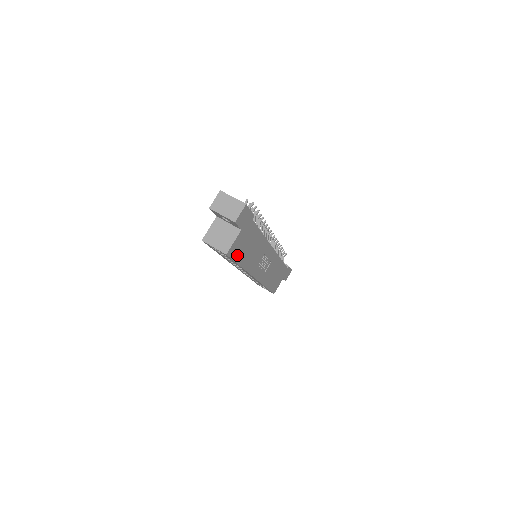
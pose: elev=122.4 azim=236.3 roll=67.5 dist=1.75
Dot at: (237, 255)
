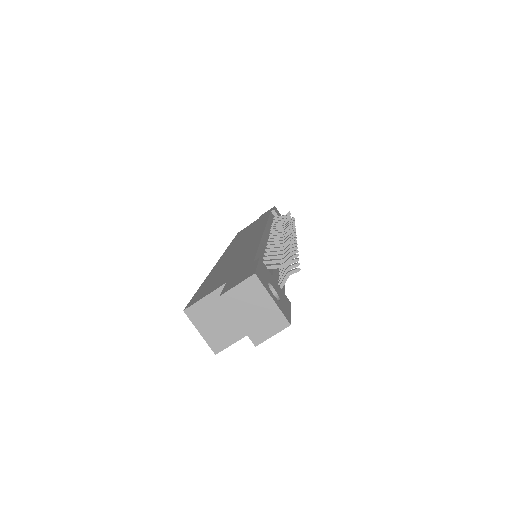
Dot at: occluded
